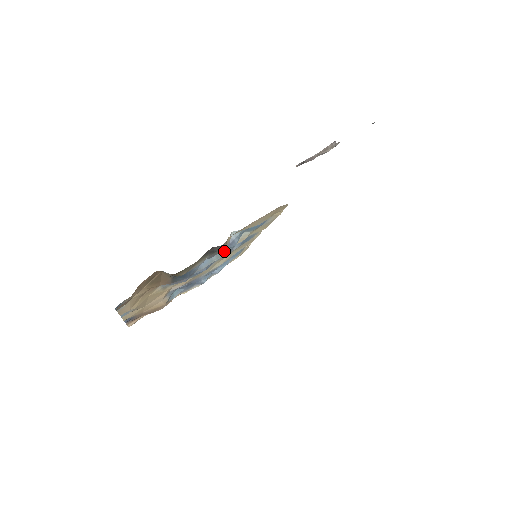
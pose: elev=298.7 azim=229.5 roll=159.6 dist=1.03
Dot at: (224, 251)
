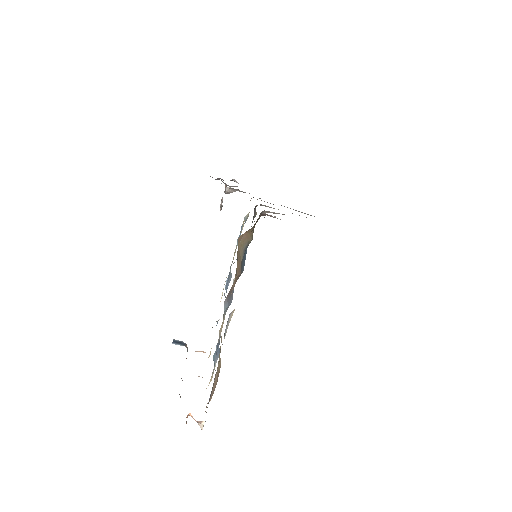
Dot at: occluded
